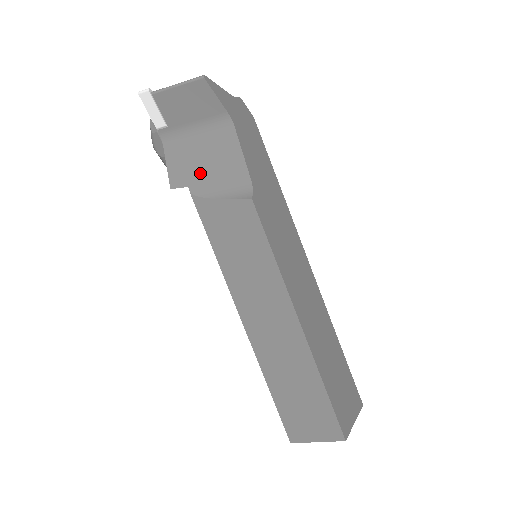
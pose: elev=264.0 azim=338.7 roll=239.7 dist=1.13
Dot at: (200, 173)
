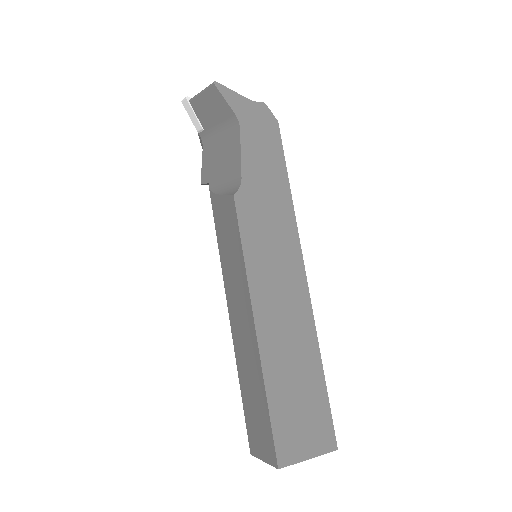
Dot at: (216, 171)
